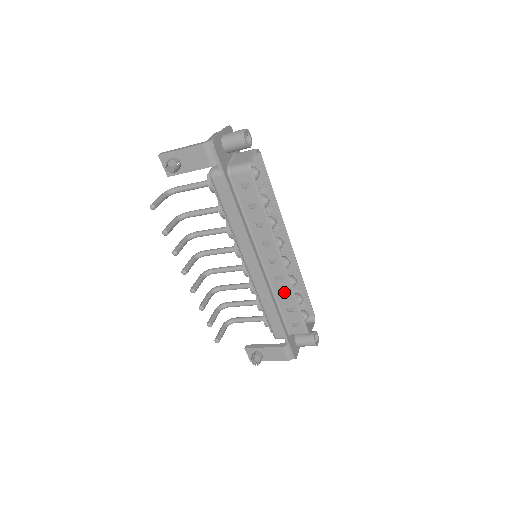
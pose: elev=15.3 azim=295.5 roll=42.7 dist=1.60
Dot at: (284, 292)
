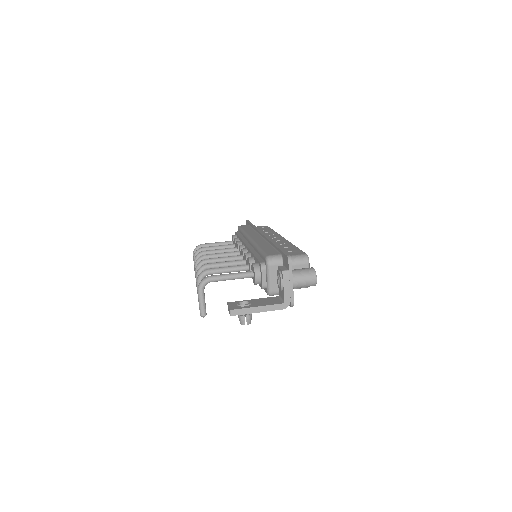
Dot at: occluded
